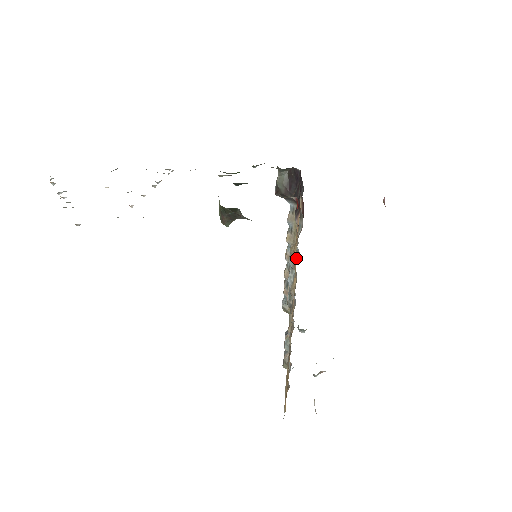
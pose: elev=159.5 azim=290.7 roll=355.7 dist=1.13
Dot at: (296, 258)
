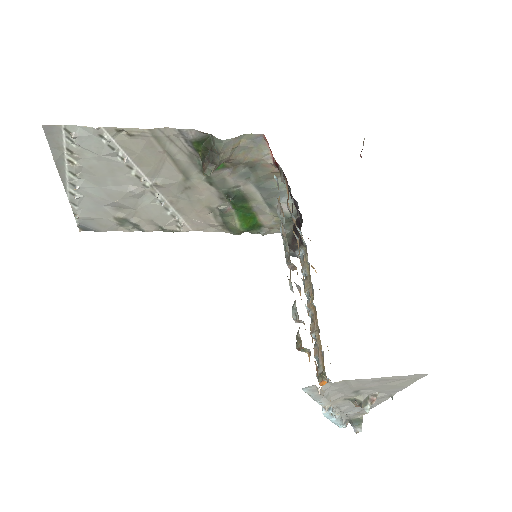
Dot at: occluded
